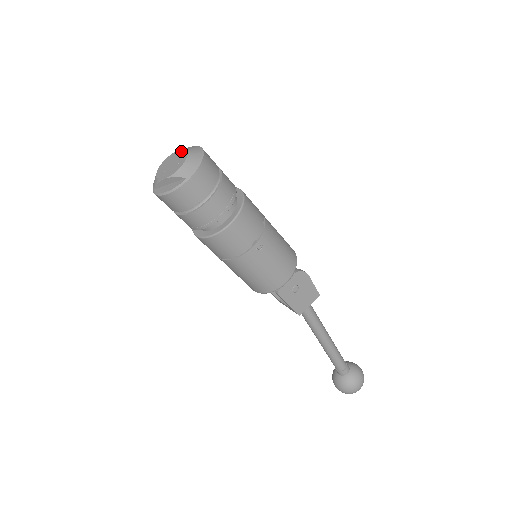
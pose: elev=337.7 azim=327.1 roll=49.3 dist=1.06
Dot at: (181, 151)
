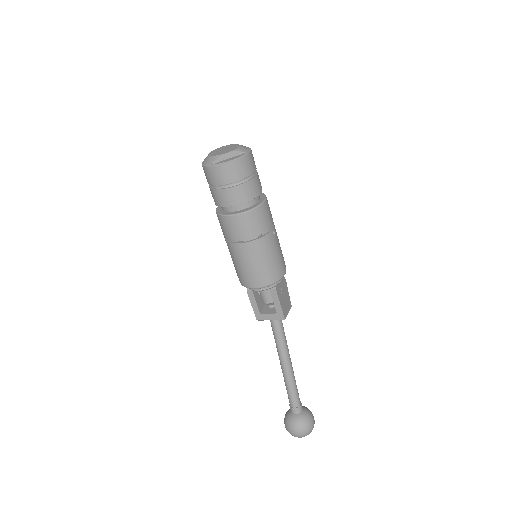
Dot at: (226, 146)
